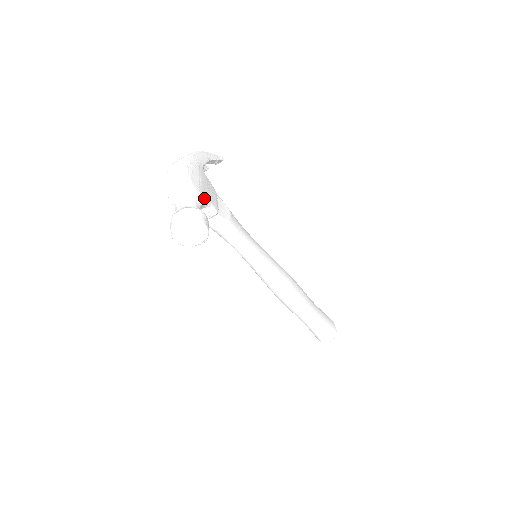
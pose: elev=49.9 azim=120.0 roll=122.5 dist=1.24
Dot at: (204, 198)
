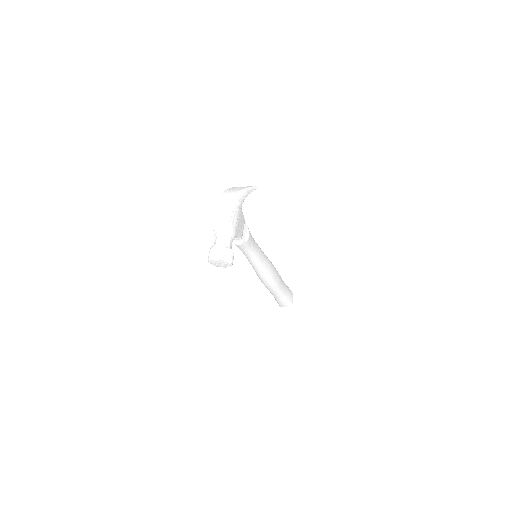
Dot at: (236, 235)
